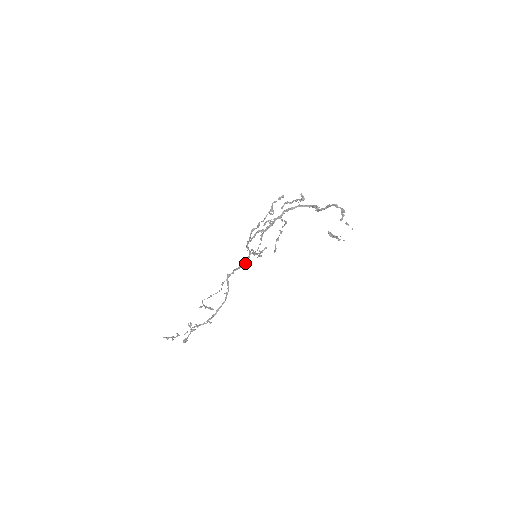
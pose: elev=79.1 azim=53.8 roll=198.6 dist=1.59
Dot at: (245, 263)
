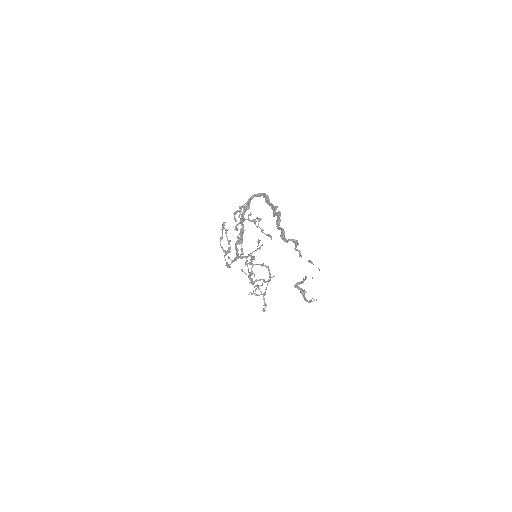
Dot at: (253, 258)
